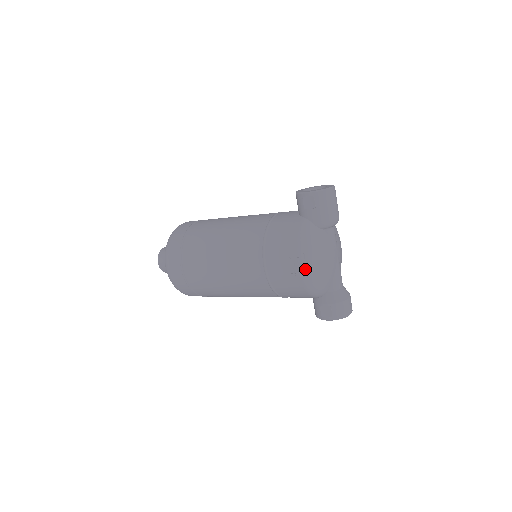
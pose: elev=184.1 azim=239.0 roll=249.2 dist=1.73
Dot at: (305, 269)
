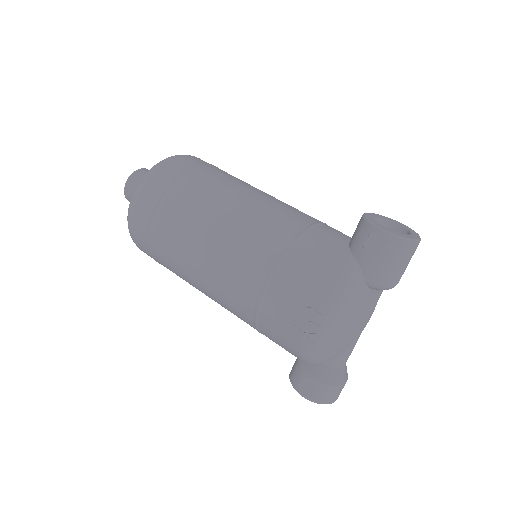
Dot at: (317, 332)
